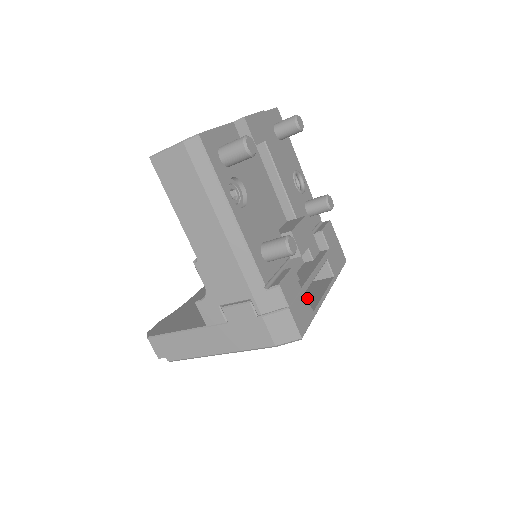
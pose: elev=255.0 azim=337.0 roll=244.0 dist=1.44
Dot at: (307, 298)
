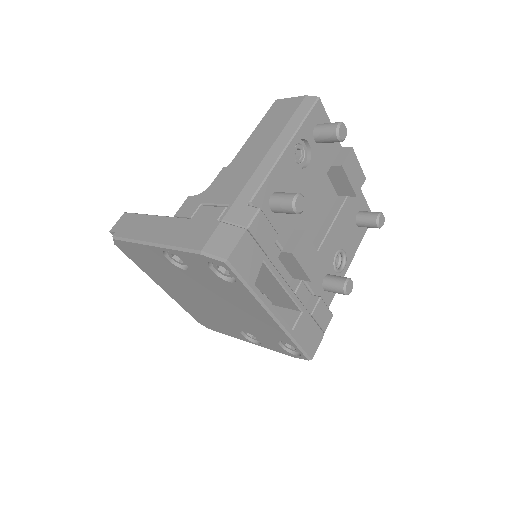
Dot at: occluded
